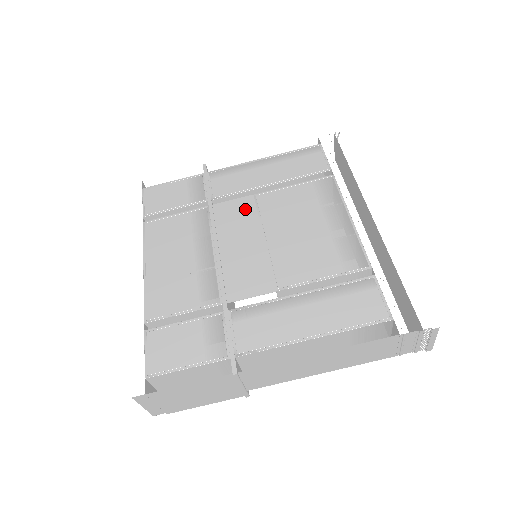
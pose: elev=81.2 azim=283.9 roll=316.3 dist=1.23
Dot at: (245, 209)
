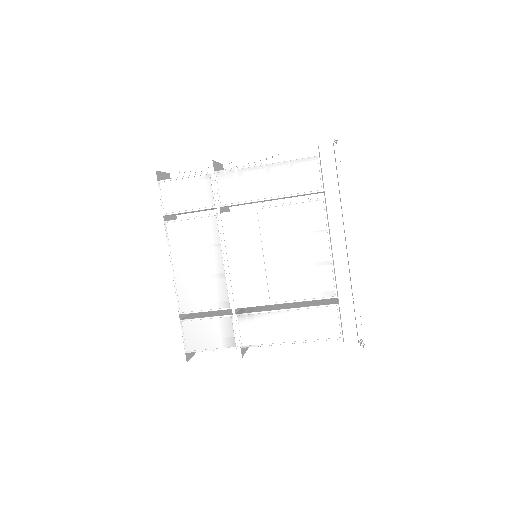
Dot at: (248, 223)
